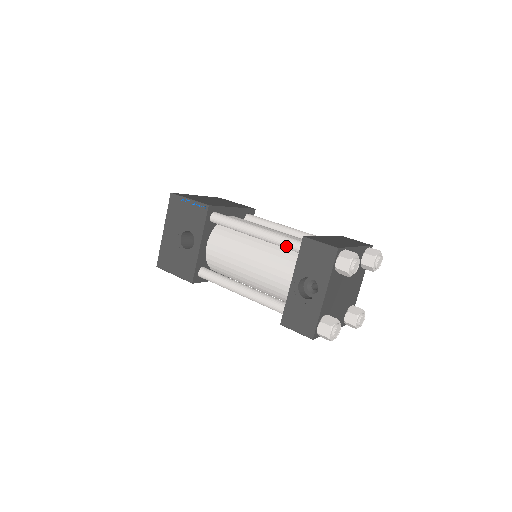
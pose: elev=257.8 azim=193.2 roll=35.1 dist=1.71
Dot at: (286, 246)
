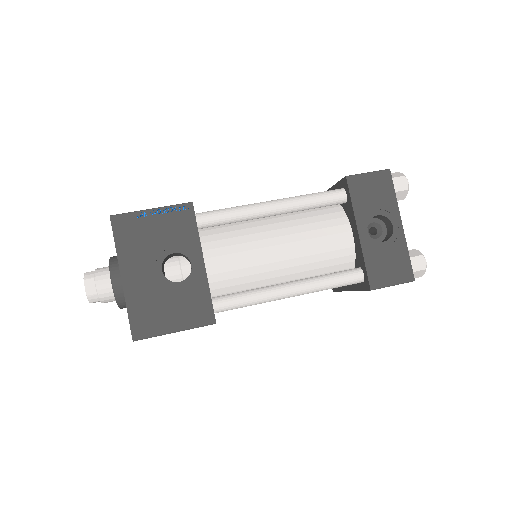
Dot at: (324, 202)
